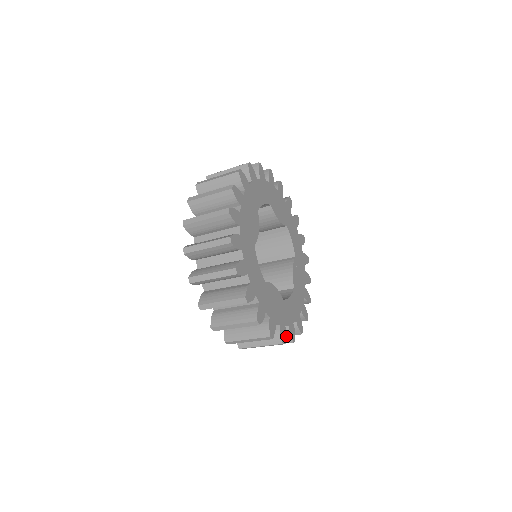
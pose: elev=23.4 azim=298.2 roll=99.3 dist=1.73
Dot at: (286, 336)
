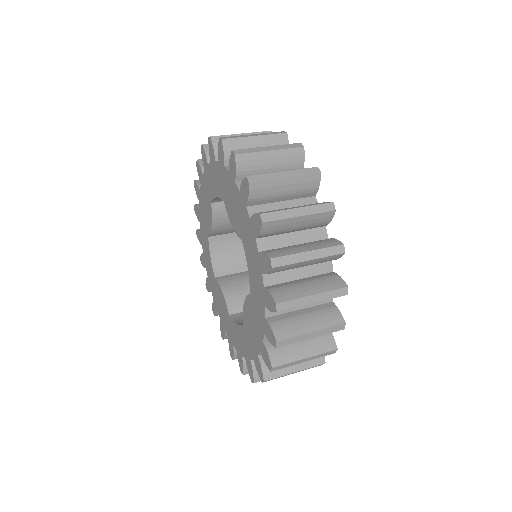
Dot at: occluded
